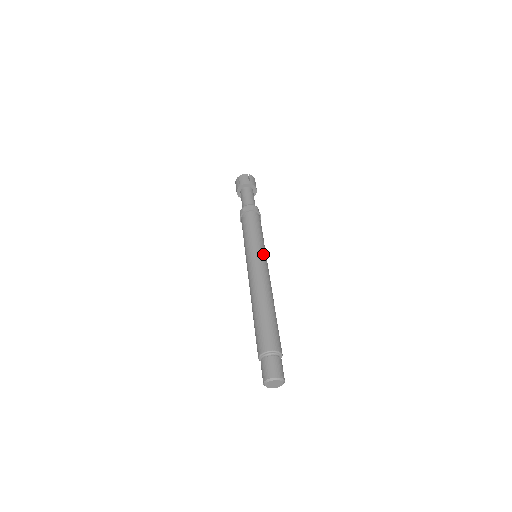
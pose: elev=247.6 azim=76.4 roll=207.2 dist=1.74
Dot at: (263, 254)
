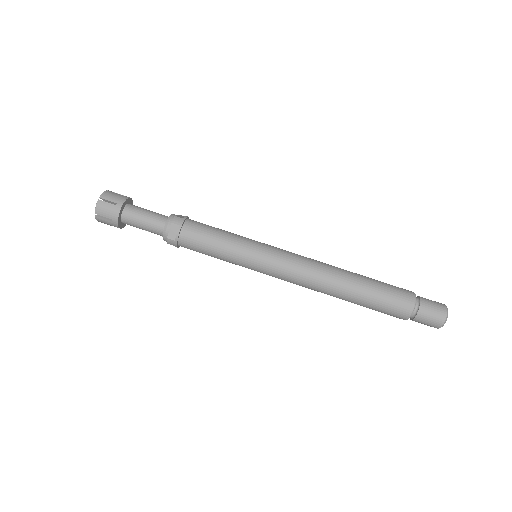
Dot at: (265, 249)
